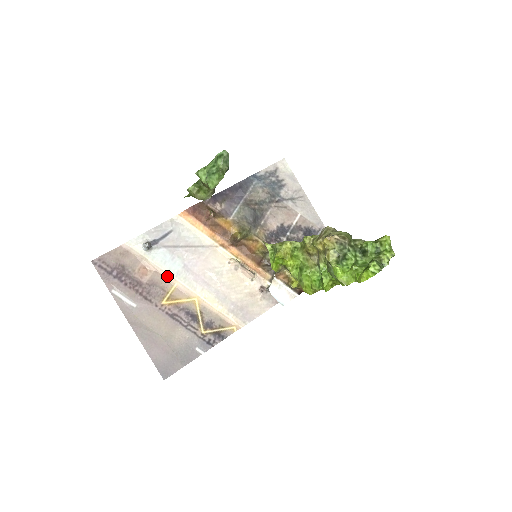
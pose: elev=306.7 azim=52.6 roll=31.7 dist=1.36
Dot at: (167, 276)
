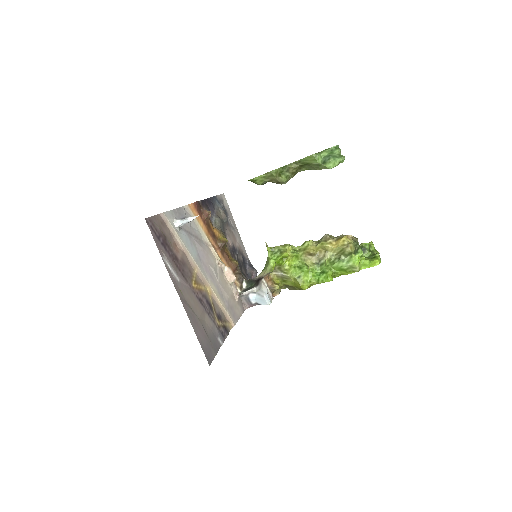
Dot at: (190, 259)
